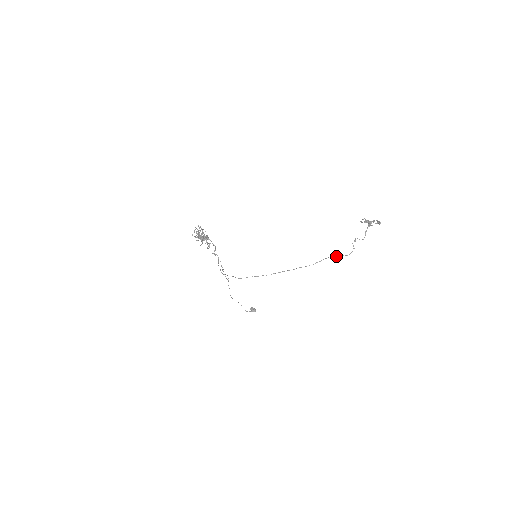
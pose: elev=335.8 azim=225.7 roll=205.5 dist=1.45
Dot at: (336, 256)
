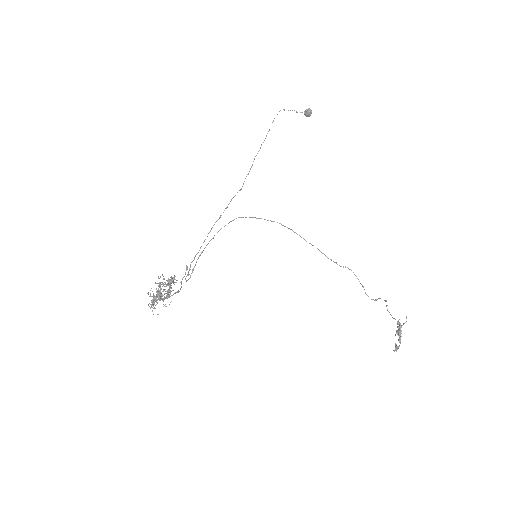
Dot at: occluded
